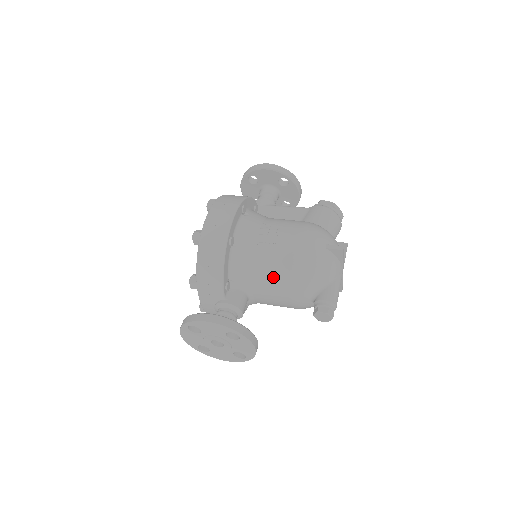
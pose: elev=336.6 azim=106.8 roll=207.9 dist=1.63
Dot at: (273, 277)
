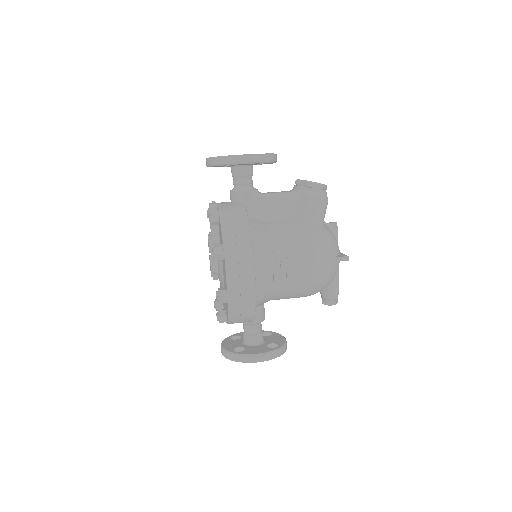
Dot at: (291, 296)
